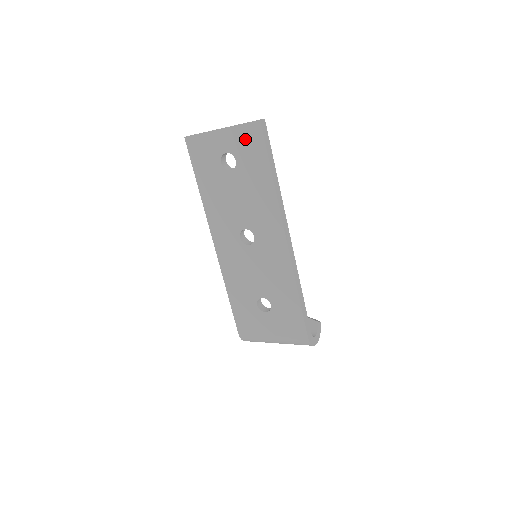
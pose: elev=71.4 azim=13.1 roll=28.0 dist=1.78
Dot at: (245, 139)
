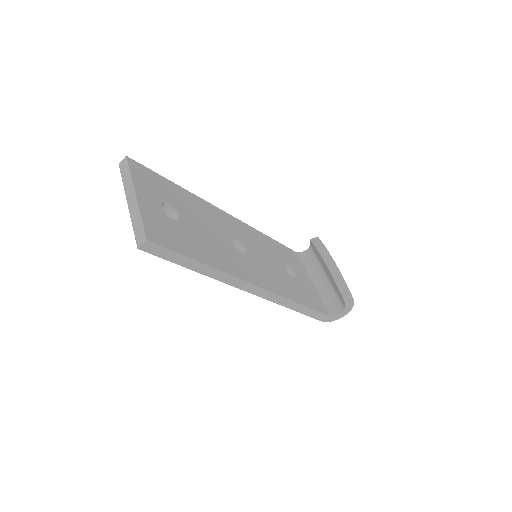
Dot at: occluded
